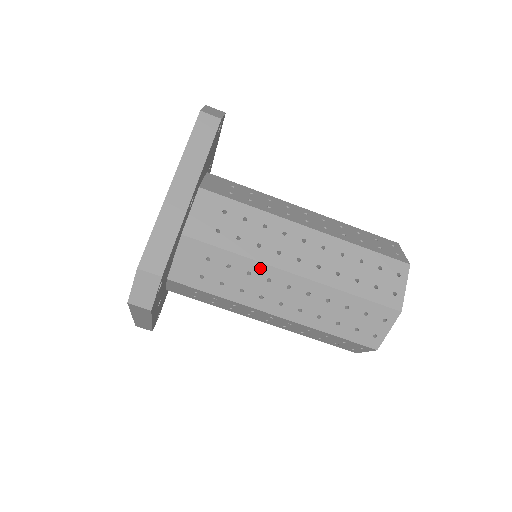
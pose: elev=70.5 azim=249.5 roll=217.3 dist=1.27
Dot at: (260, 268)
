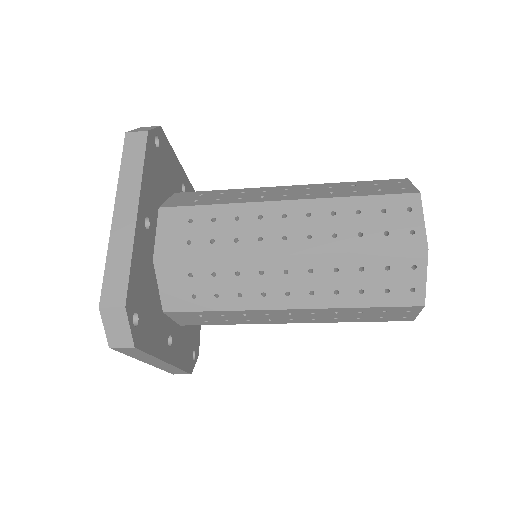
Dot at: (246, 263)
